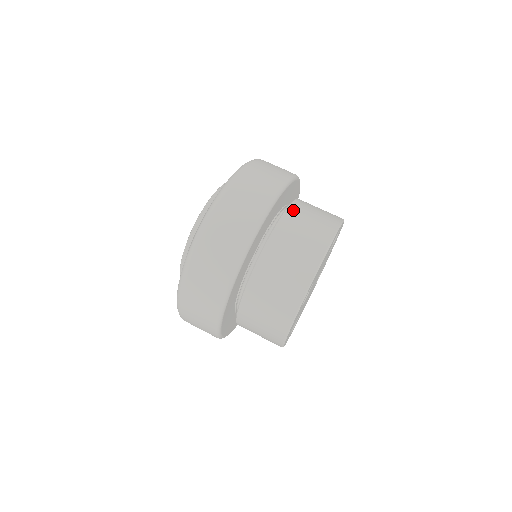
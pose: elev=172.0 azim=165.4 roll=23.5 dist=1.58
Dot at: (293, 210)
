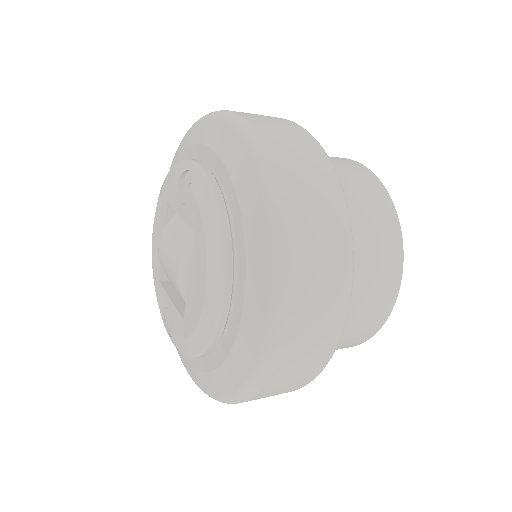
Dot at: occluded
